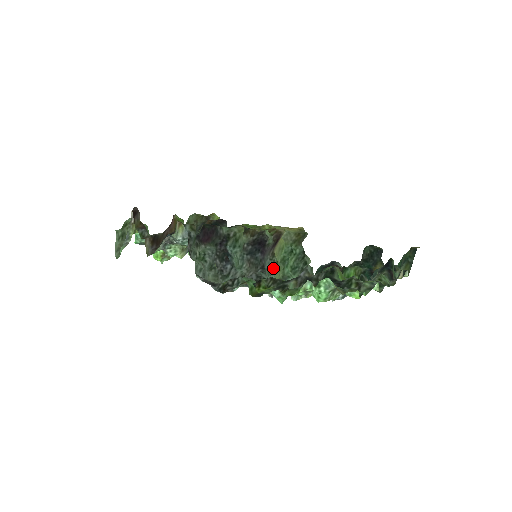
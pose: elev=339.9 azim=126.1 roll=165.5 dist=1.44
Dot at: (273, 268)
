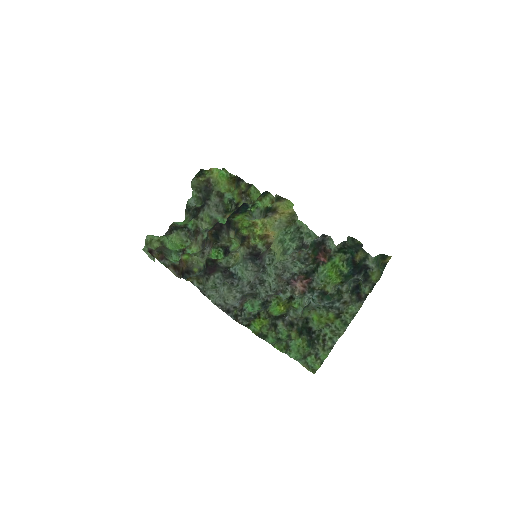
Dot at: (272, 261)
